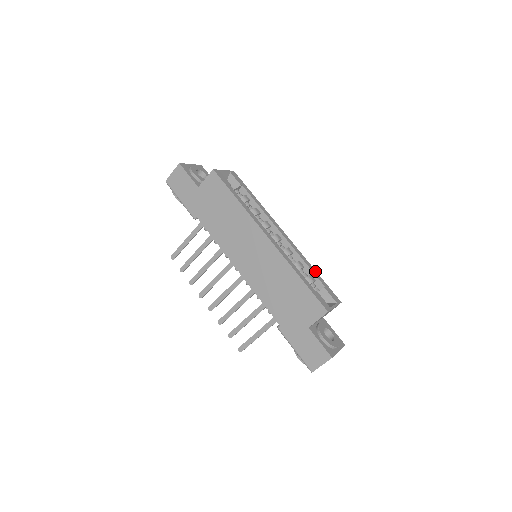
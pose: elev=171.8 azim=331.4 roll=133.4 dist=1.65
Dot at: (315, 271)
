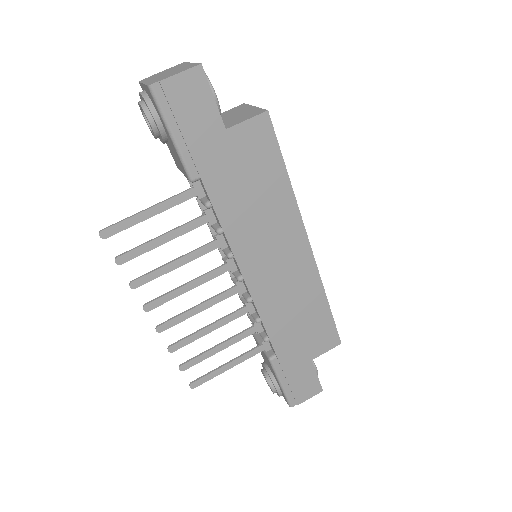
Dot at: occluded
